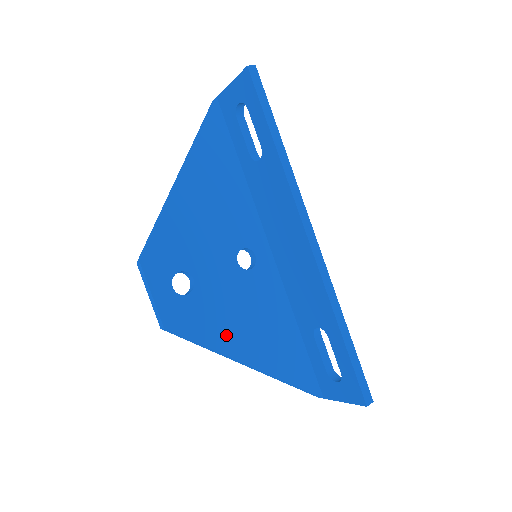
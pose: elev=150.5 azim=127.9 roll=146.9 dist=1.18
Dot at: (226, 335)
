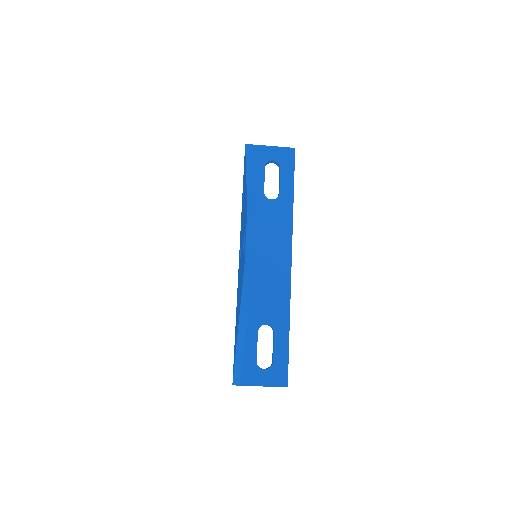
Dot at: occluded
